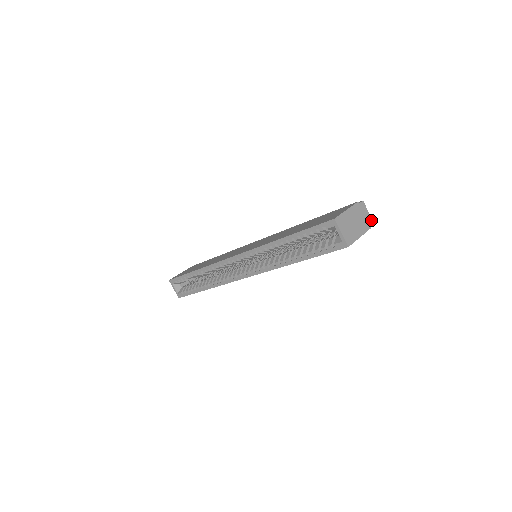
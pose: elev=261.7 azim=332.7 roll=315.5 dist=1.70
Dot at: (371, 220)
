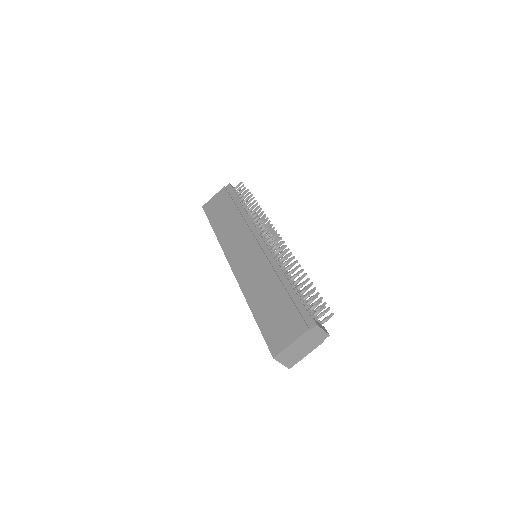
Dot at: (326, 335)
